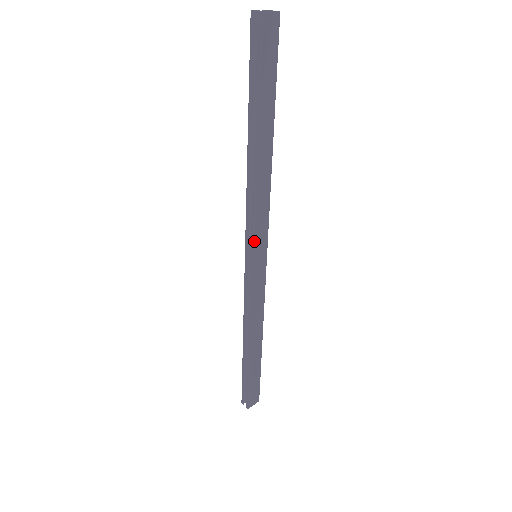
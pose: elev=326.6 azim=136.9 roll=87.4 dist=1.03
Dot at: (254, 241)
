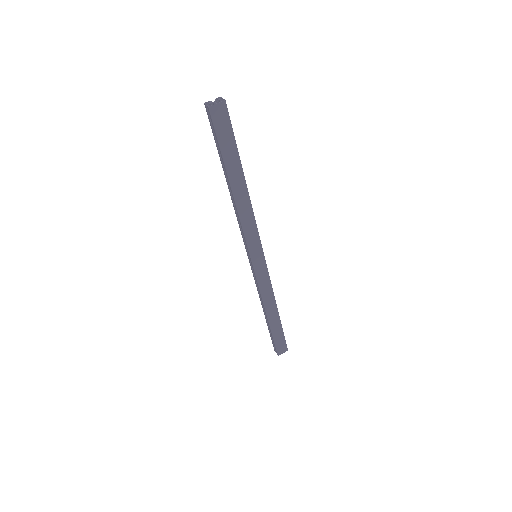
Dot at: (248, 248)
